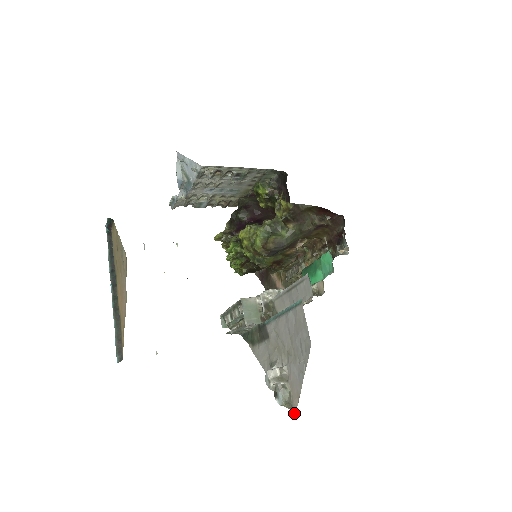
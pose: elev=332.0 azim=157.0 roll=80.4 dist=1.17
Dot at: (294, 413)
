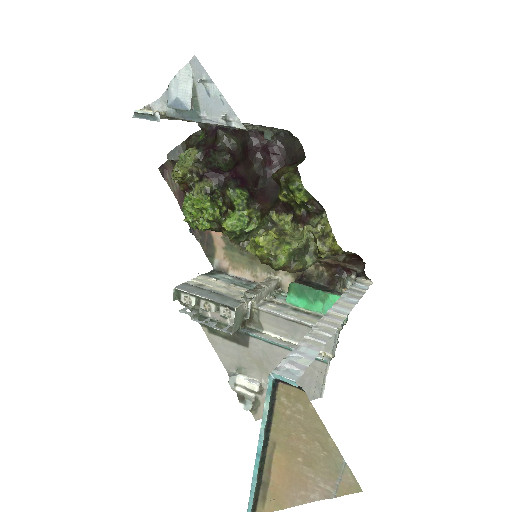
Dot at: (257, 419)
